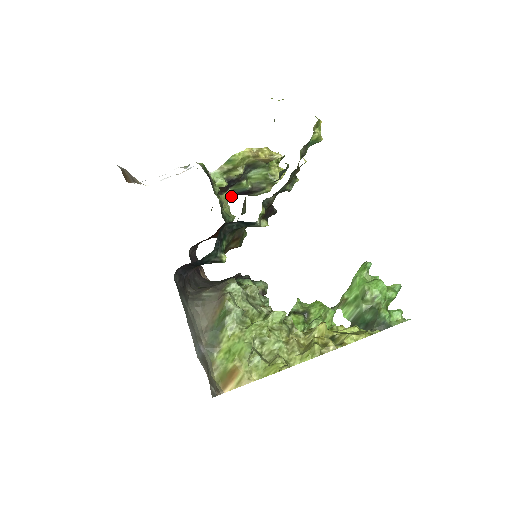
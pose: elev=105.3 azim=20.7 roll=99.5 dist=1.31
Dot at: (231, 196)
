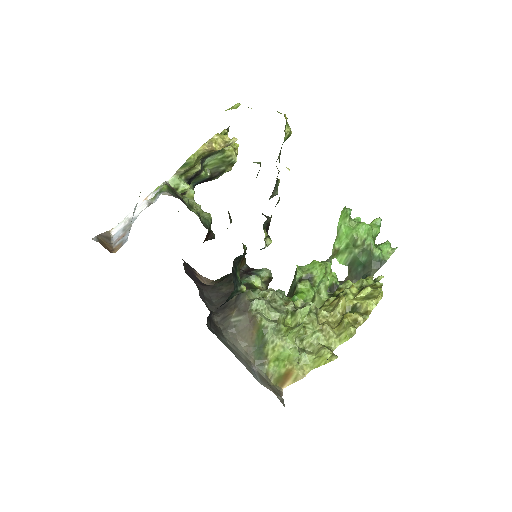
Dot at: (194, 191)
